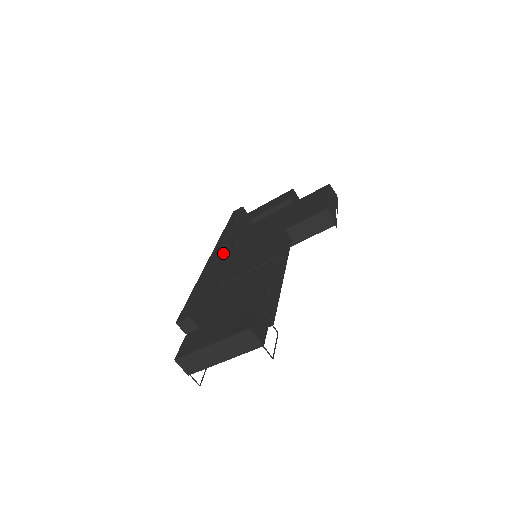
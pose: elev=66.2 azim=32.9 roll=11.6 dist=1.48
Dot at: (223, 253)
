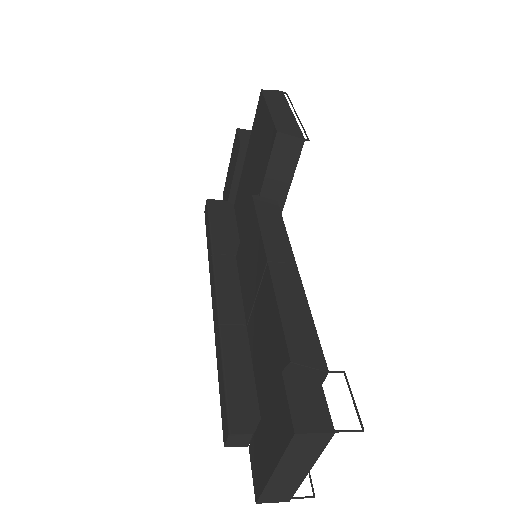
Dot at: (220, 288)
